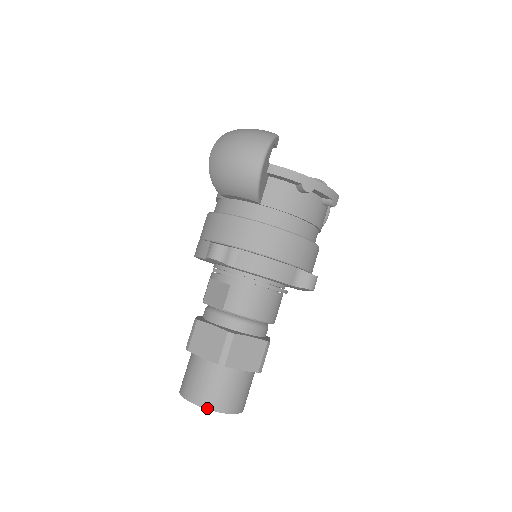
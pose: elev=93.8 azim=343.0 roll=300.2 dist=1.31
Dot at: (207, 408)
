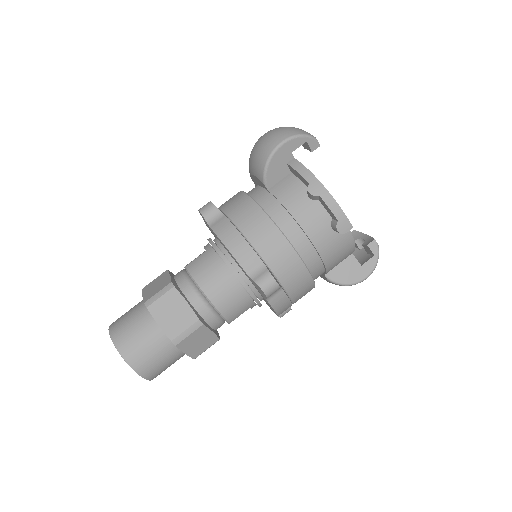
Dot at: (112, 338)
